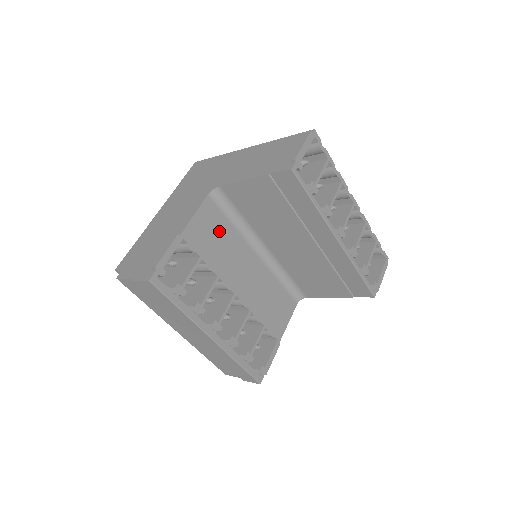
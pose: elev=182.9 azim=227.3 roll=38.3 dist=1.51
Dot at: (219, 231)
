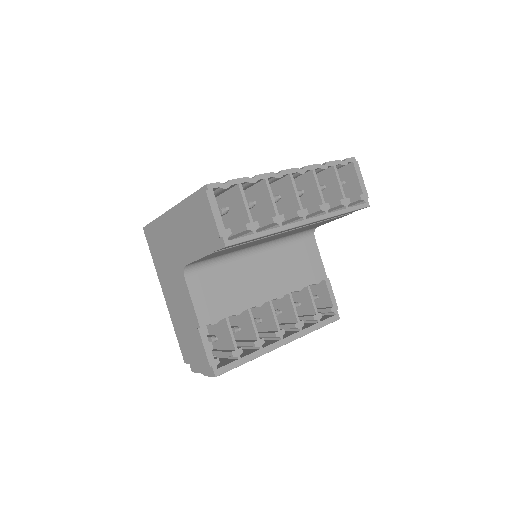
Dot at: (217, 284)
